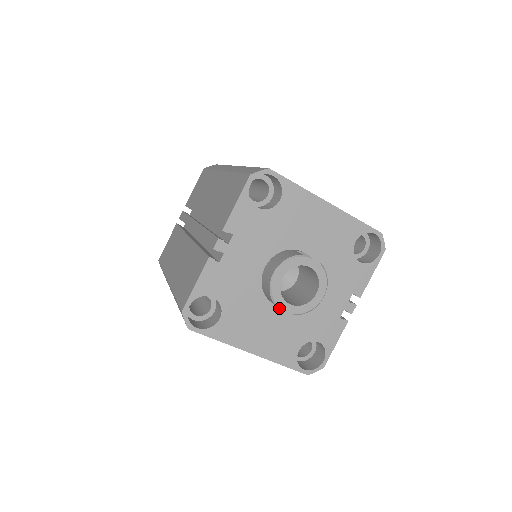
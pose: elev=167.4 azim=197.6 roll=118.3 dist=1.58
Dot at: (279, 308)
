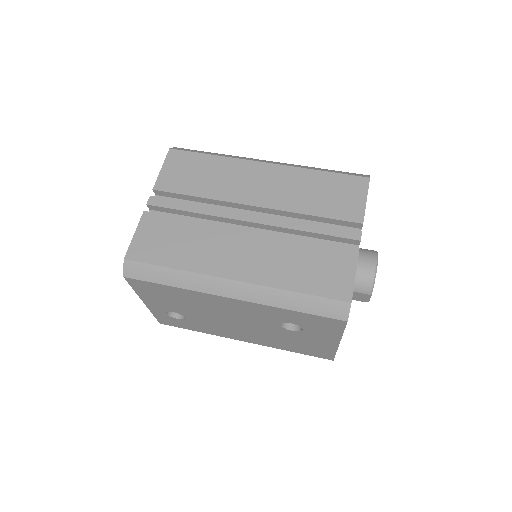
Dot at: occluded
